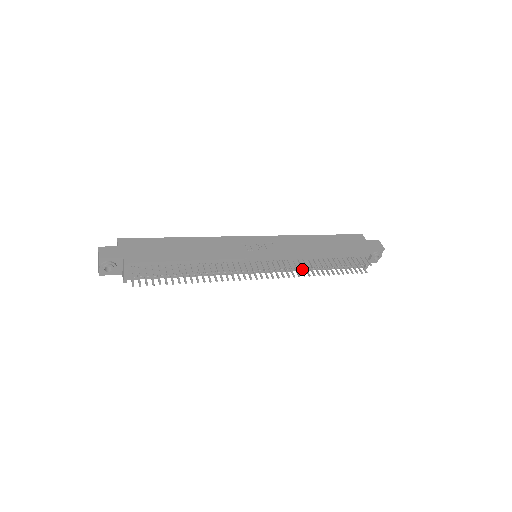
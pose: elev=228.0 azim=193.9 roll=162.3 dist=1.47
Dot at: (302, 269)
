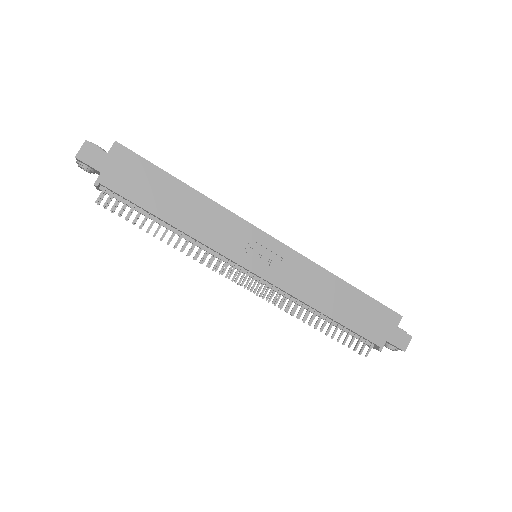
Dot at: occluded
